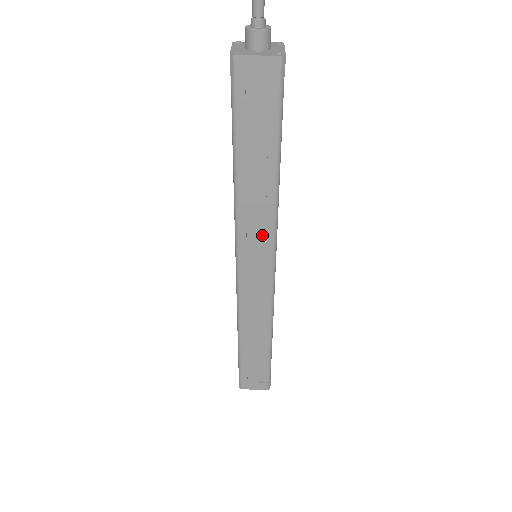
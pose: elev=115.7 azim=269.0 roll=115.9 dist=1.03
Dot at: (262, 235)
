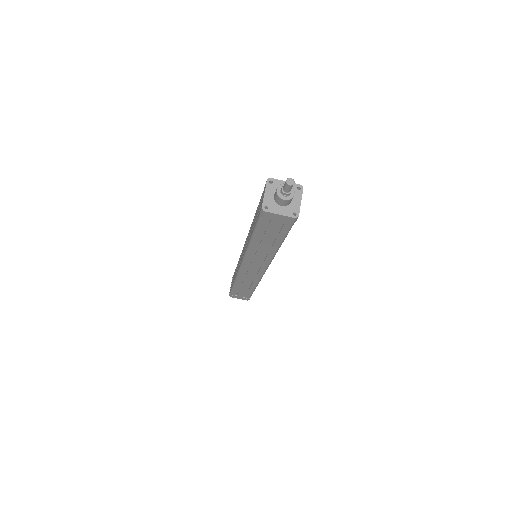
Dot at: (262, 261)
